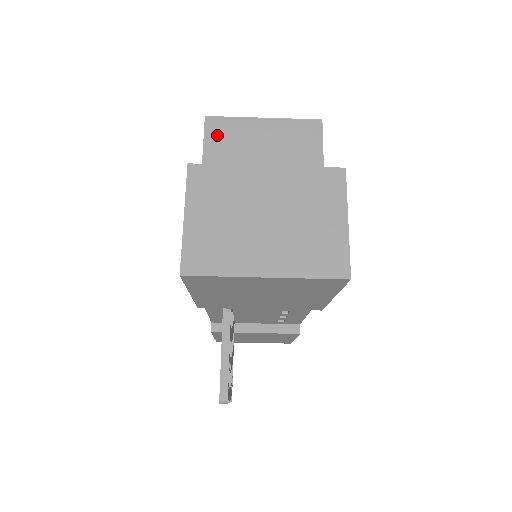
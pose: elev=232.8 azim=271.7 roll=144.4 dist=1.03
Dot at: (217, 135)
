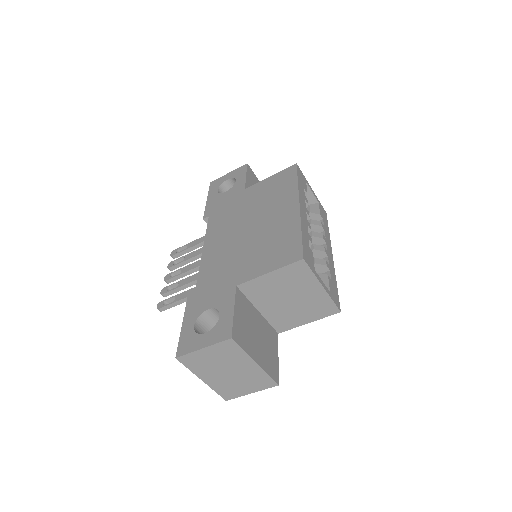
Dot at: (293, 271)
